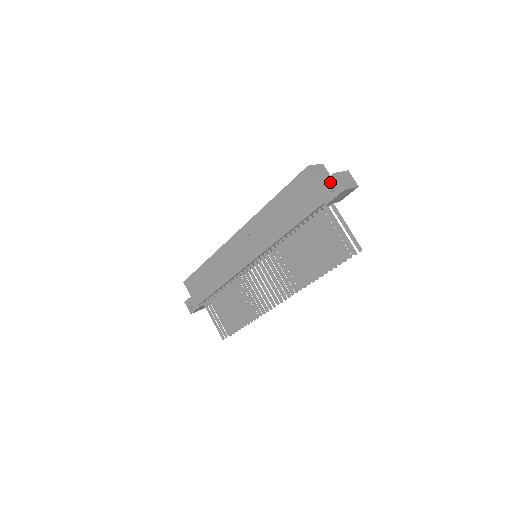
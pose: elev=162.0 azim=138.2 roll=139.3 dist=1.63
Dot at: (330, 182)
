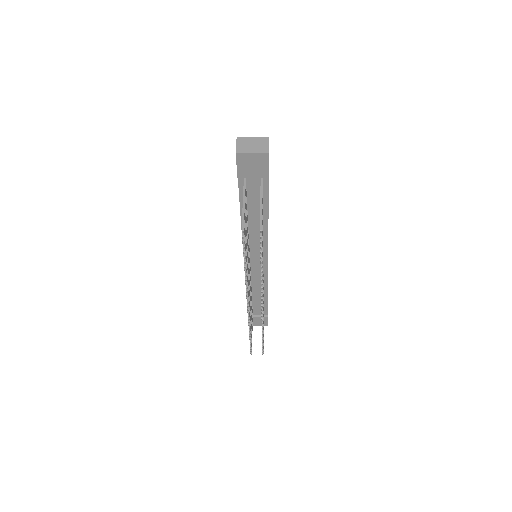
Dot at: occluded
